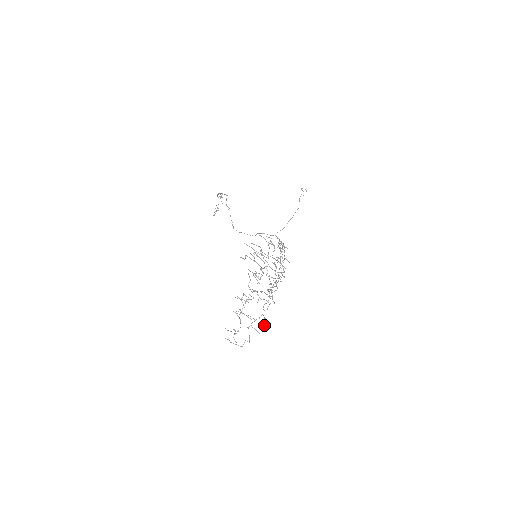
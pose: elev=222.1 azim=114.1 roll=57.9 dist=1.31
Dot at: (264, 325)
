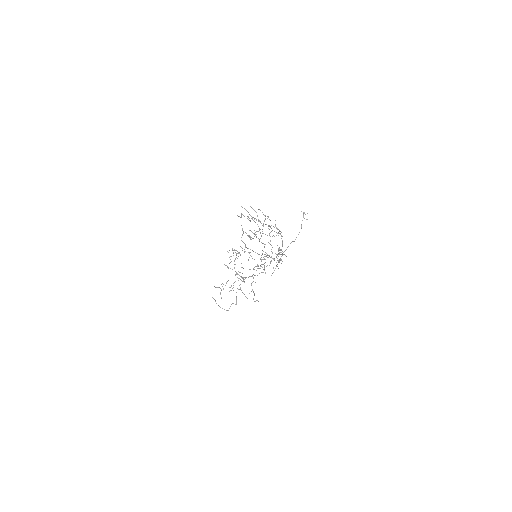
Dot at: (254, 295)
